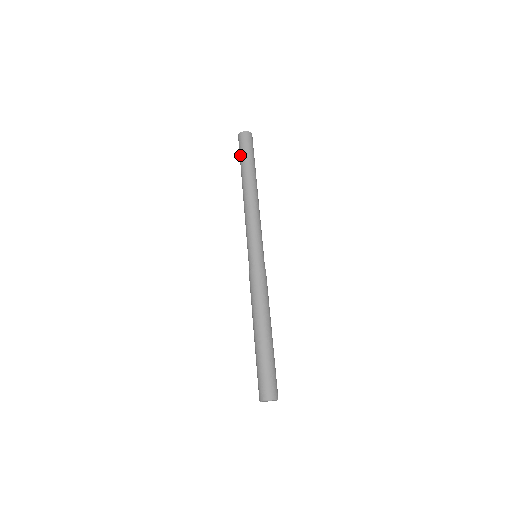
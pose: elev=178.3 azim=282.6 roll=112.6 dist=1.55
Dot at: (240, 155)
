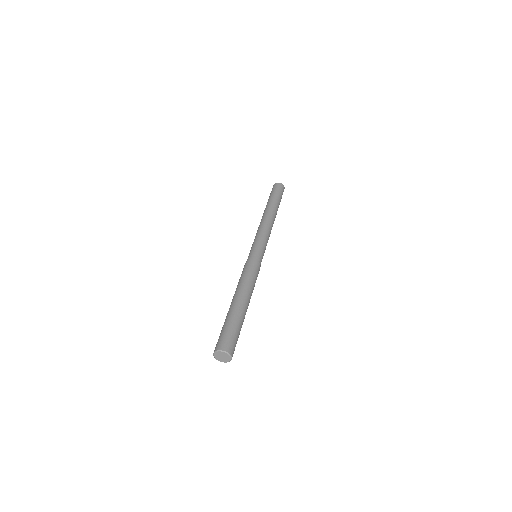
Dot at: occluded
